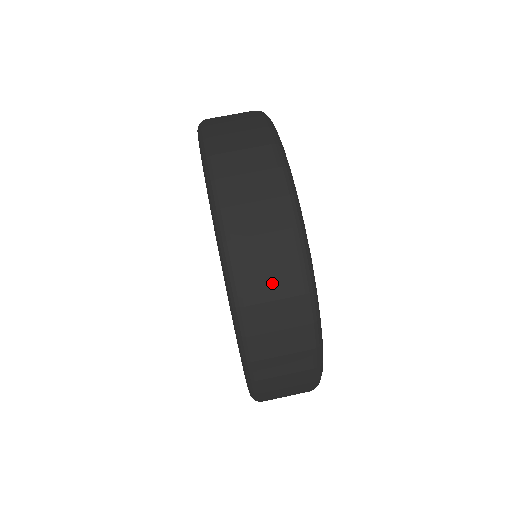
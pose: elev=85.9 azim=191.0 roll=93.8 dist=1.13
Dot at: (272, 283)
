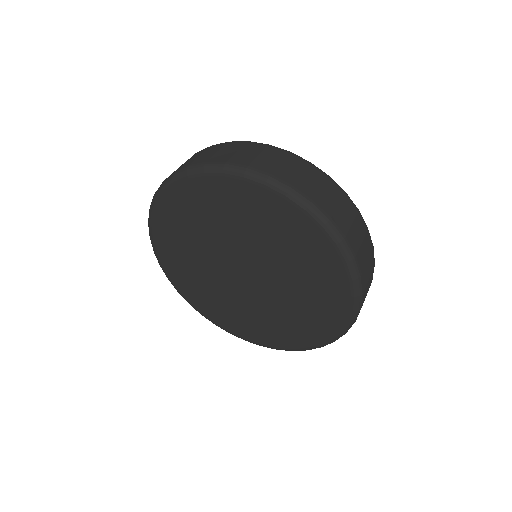
Dot at: (369, 269)
